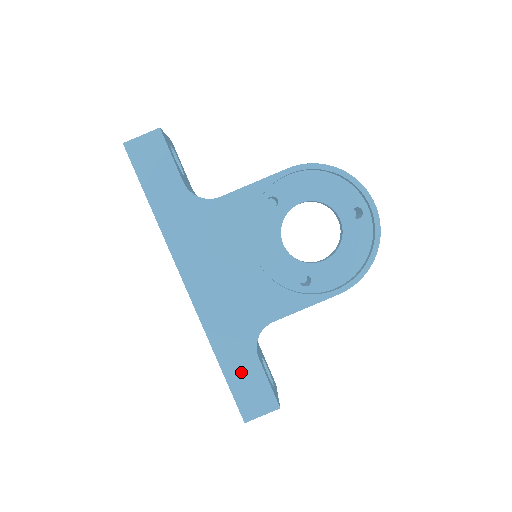
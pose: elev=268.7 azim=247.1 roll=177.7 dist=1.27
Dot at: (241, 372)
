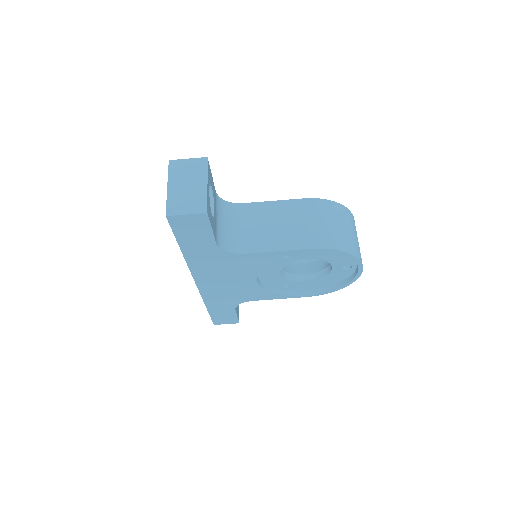
Dot at: (221, 312)
